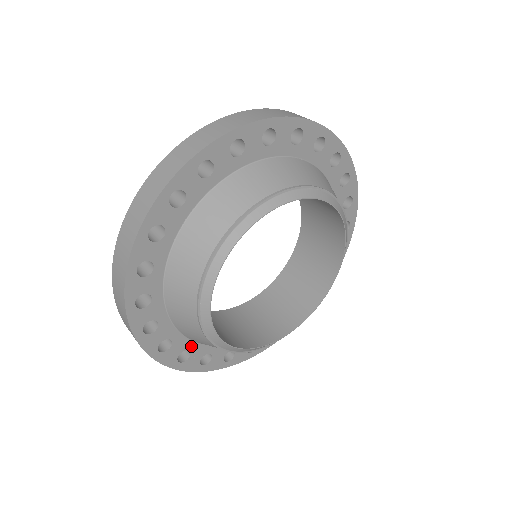
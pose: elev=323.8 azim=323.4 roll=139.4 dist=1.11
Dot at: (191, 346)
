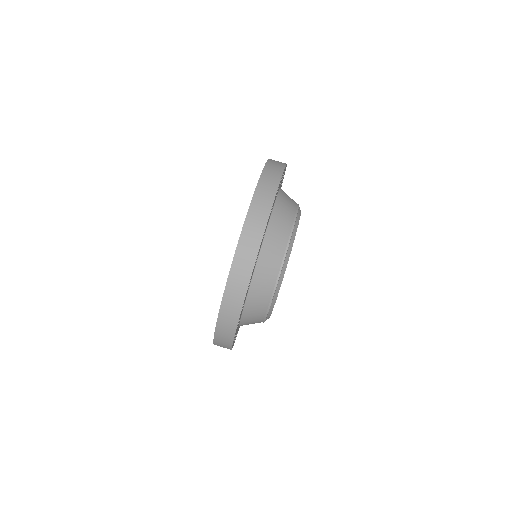
Dot at: occluded
